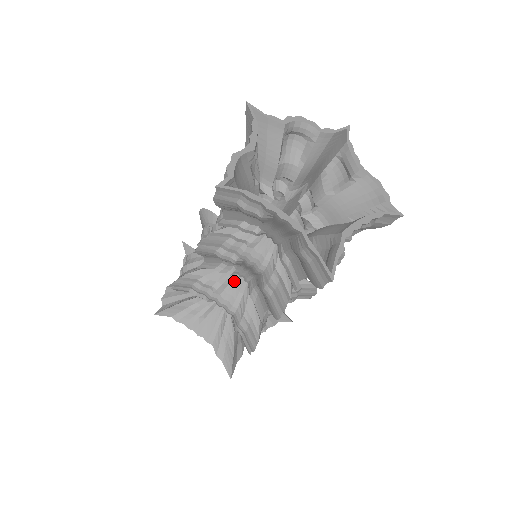
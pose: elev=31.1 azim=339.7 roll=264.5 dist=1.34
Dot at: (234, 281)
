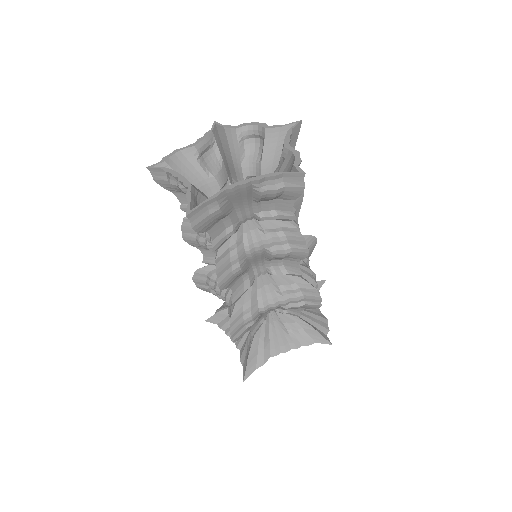
Dot at: occluded
